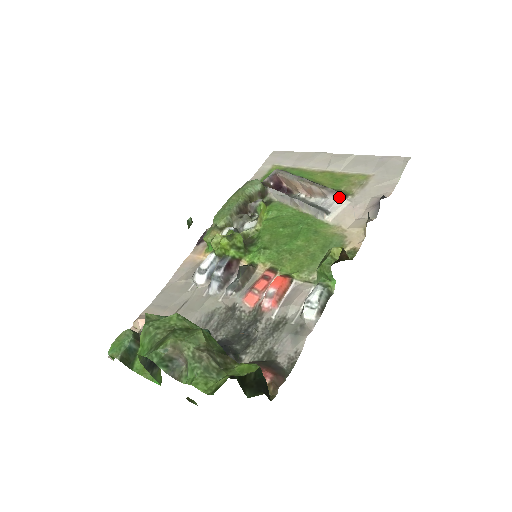
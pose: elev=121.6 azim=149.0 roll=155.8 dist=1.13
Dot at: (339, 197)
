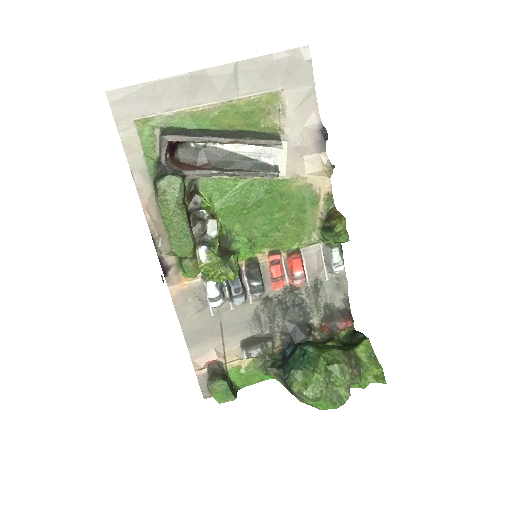
Dot at: (277, 146)
